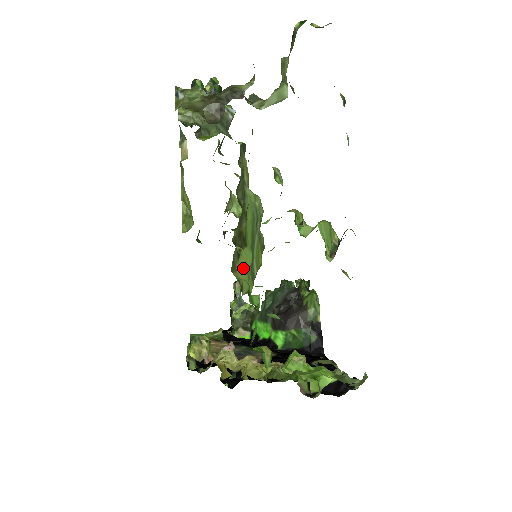
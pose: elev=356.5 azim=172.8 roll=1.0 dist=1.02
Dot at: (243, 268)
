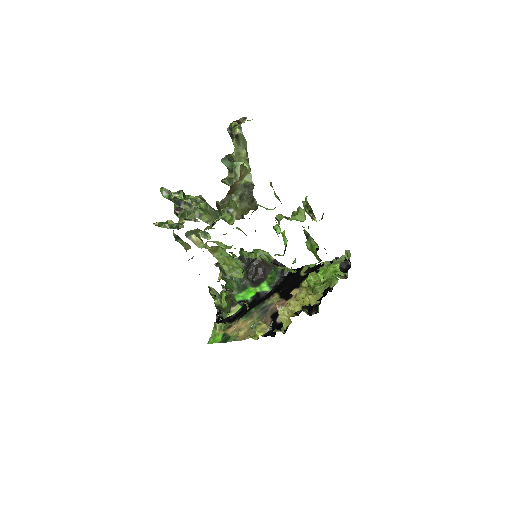
Dot at: (273, 264)
